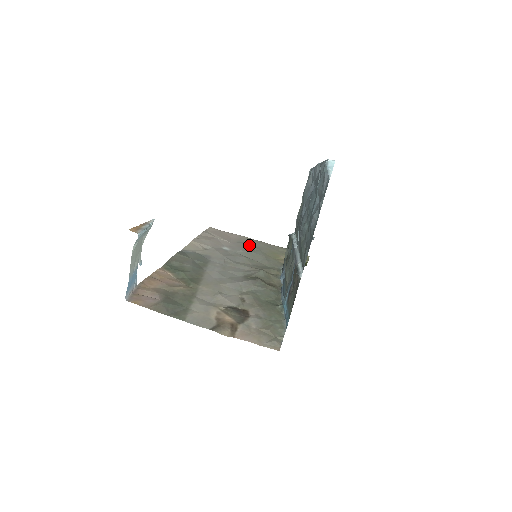
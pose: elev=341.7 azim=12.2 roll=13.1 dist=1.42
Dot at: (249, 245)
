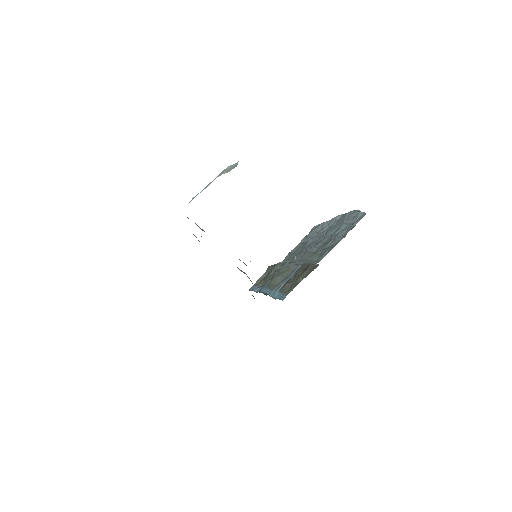
Dot at: occluded
